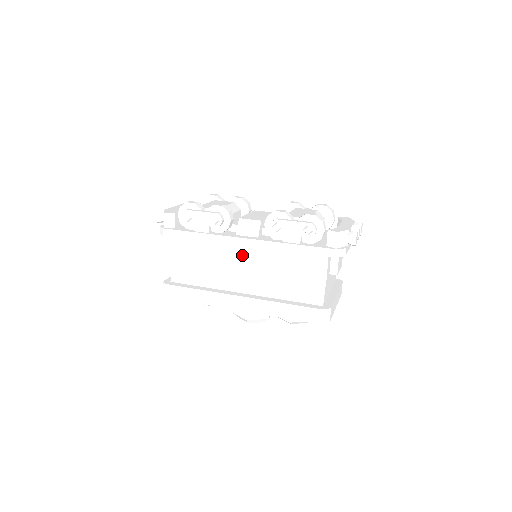
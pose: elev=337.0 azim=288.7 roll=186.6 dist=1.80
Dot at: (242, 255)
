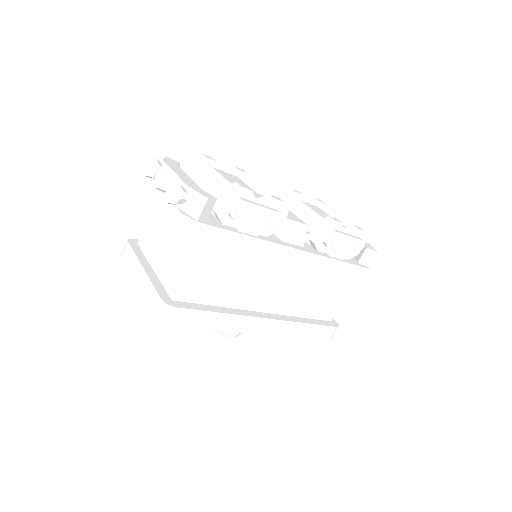
Dot at: (277, 266)
